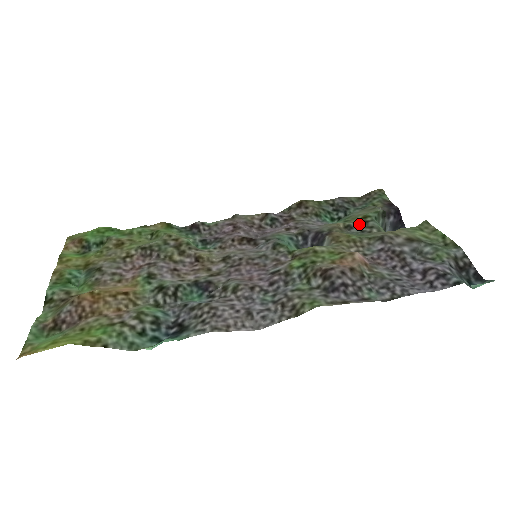
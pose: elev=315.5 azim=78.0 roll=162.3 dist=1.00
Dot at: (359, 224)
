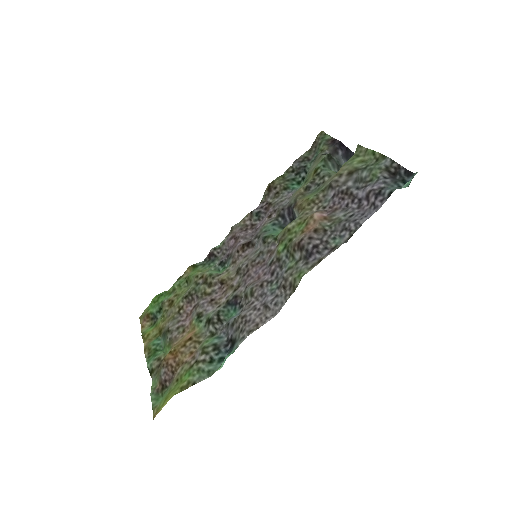
Dot at: (314, 180)
